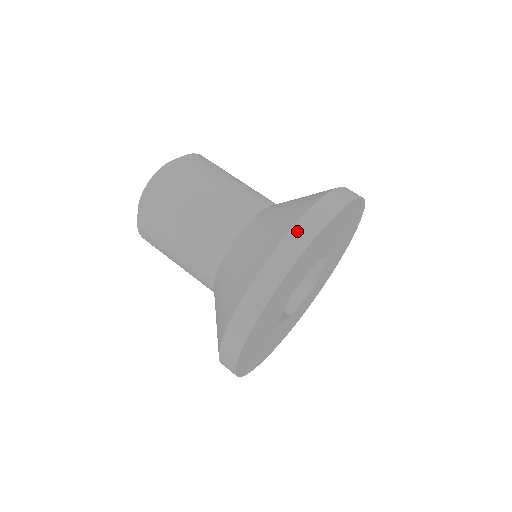
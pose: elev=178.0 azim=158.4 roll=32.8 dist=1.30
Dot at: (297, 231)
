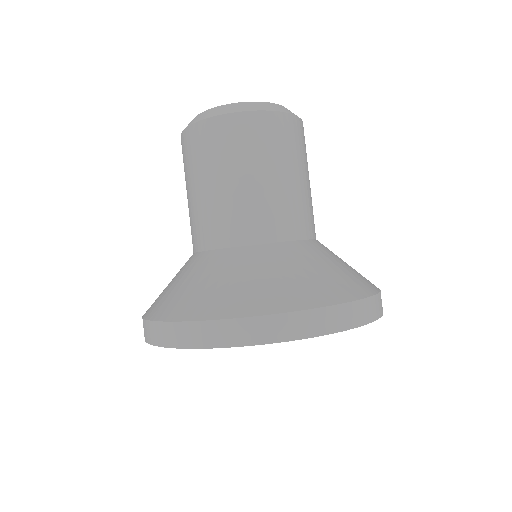
Dot at: (173, 328)
